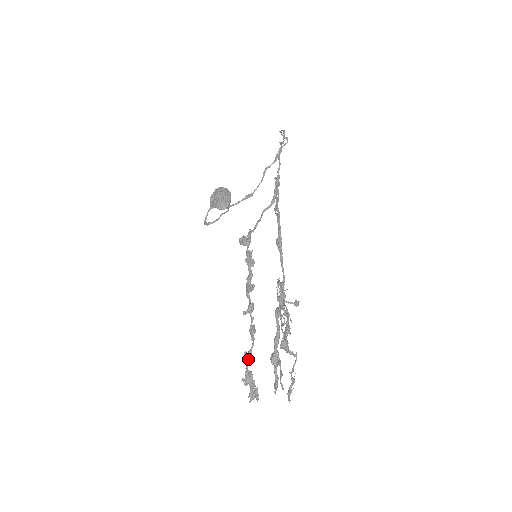
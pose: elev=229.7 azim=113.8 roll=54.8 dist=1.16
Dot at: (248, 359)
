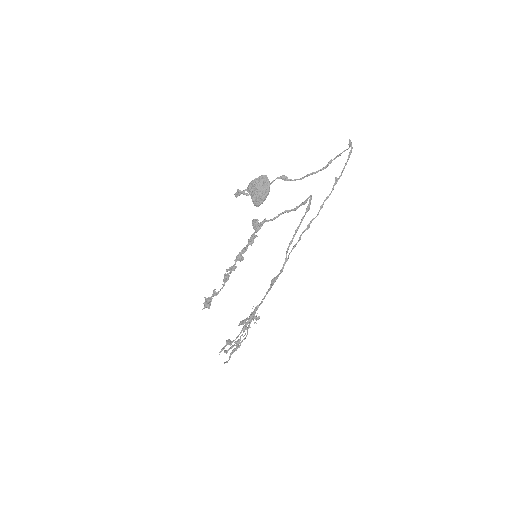
Dot at: (214, 295)
